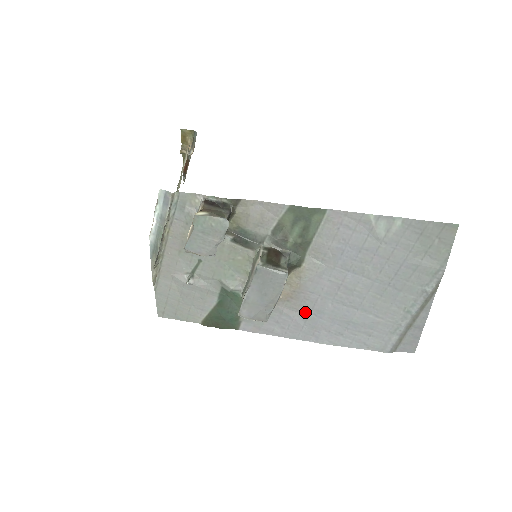
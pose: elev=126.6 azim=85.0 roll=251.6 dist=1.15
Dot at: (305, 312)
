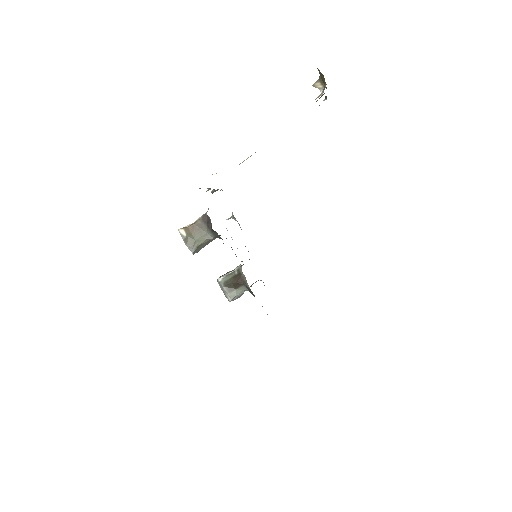
Dot at: occluded
